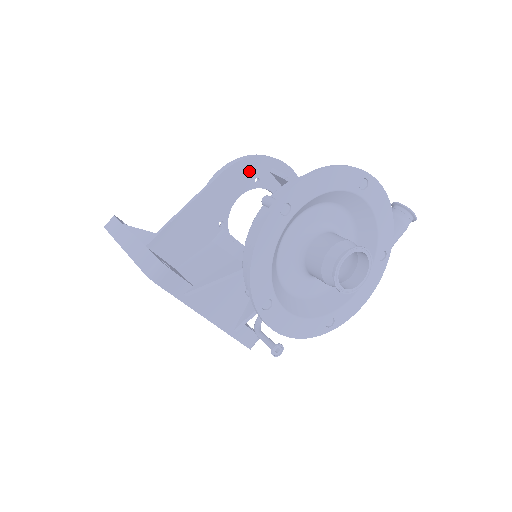
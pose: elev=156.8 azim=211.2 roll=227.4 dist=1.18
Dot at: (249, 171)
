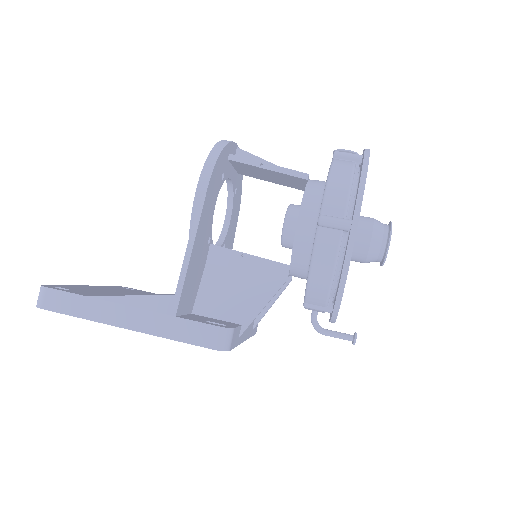
Dot at: (219, 171)
